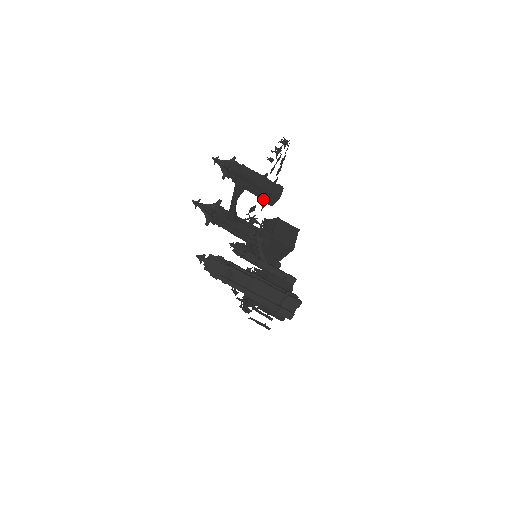
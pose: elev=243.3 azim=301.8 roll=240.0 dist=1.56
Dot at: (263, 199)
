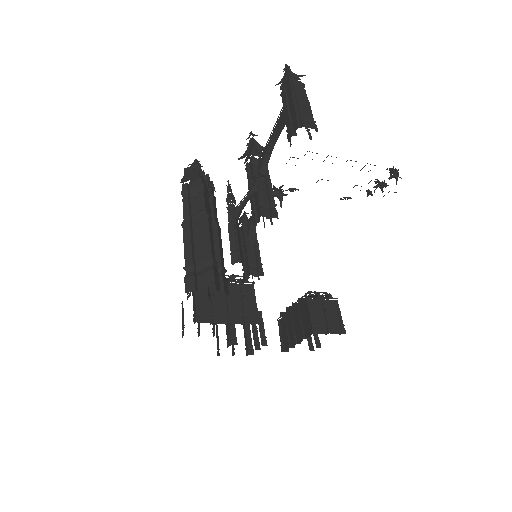
Dot at: (288, 128)
